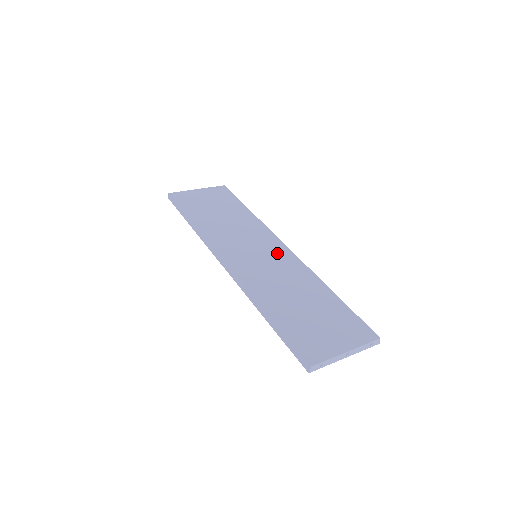
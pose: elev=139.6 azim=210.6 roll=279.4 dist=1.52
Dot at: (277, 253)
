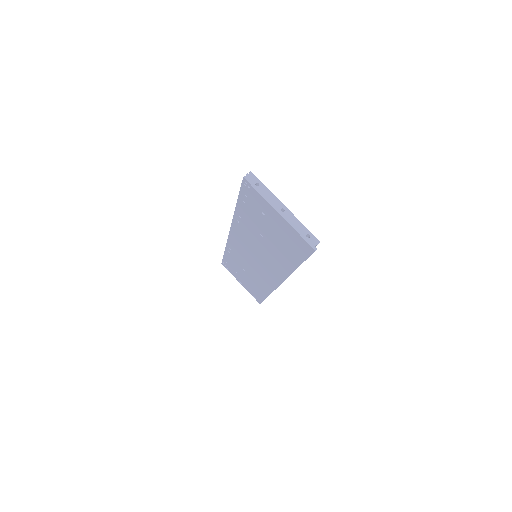
Dot at: occluded
